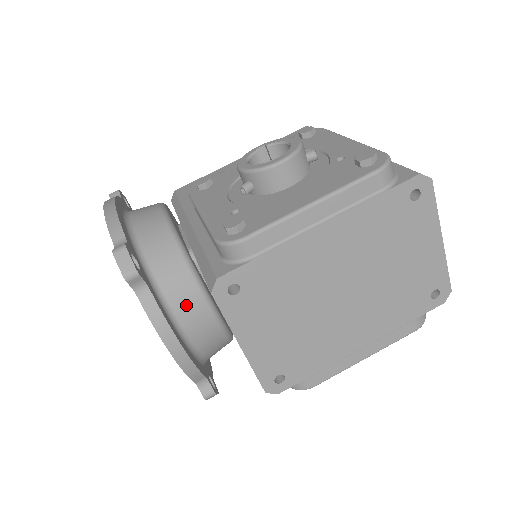
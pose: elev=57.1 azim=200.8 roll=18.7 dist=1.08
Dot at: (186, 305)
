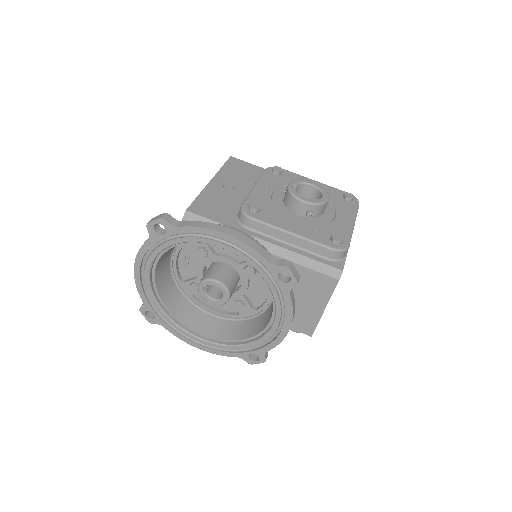
Dot at: occluded
